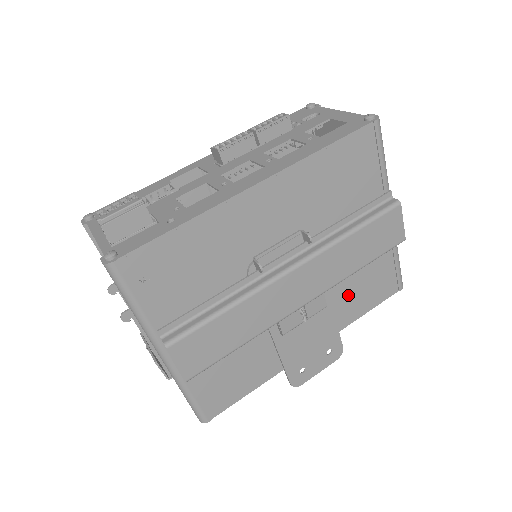
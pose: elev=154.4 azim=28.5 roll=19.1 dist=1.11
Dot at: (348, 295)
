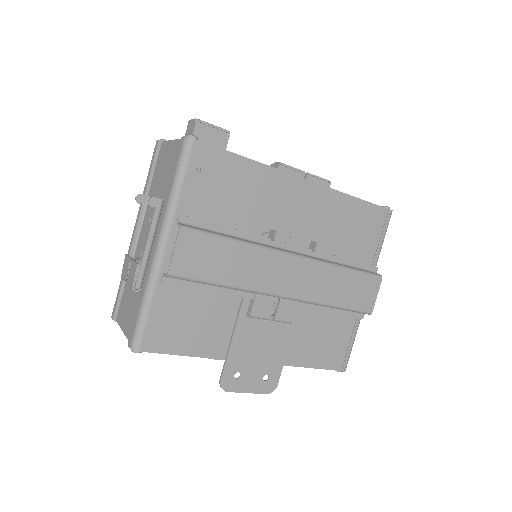
Dot at: (307, 334)
